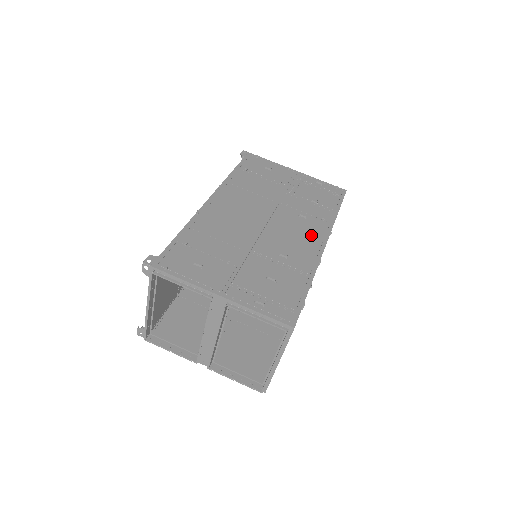
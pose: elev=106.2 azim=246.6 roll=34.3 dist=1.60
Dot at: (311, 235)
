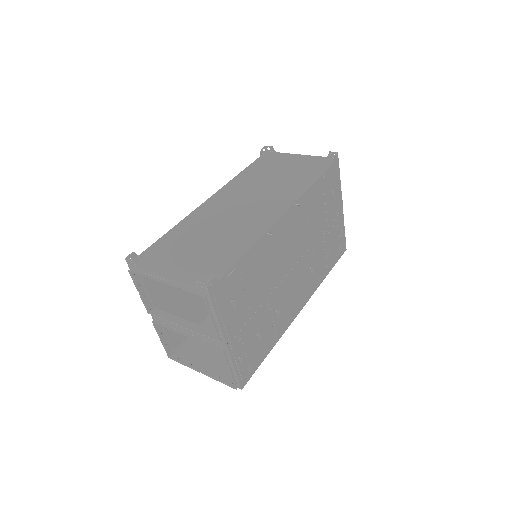
Dot at: (303, 295)
